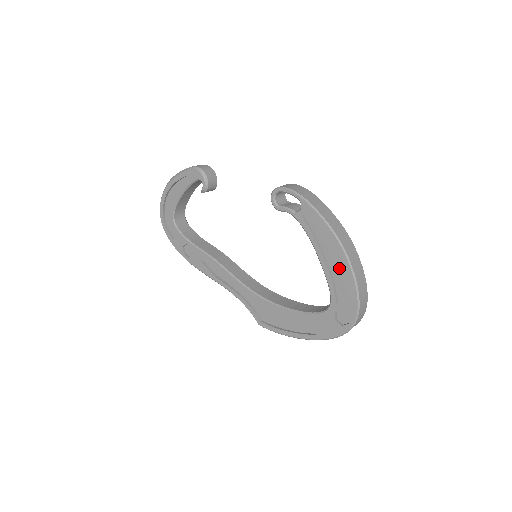
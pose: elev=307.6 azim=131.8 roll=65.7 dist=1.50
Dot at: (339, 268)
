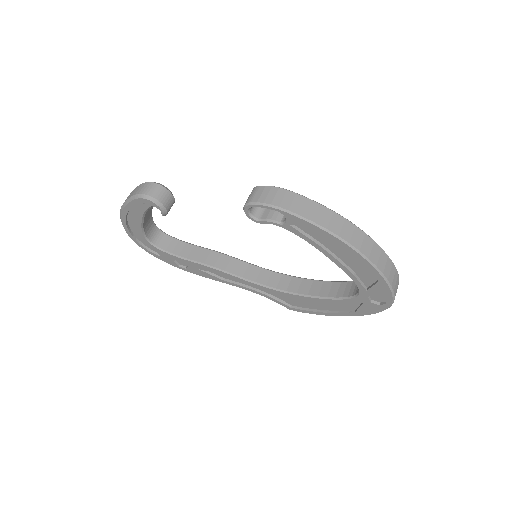
Dot at: (356, 262)
